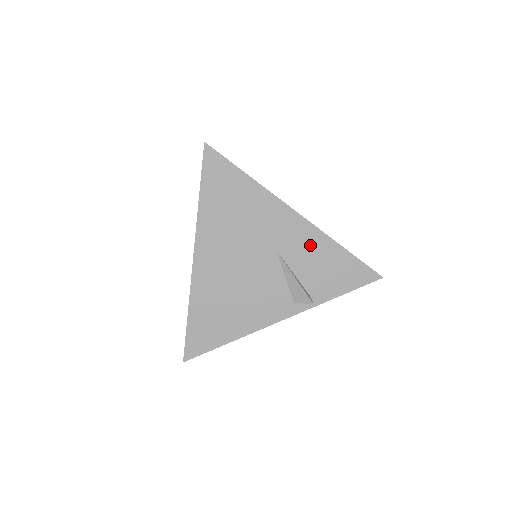
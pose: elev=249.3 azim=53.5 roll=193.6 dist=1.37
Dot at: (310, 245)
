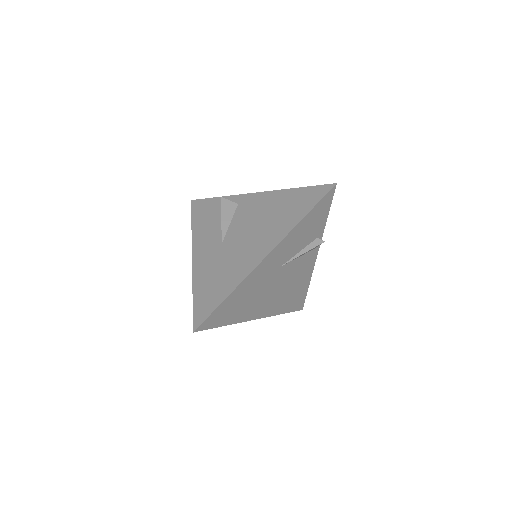
Dot at: (290, 243)
